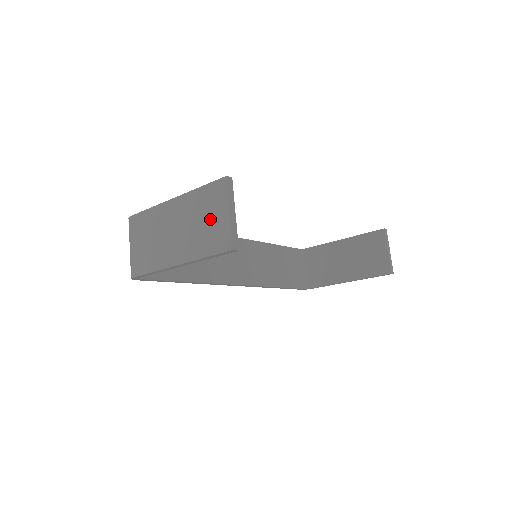
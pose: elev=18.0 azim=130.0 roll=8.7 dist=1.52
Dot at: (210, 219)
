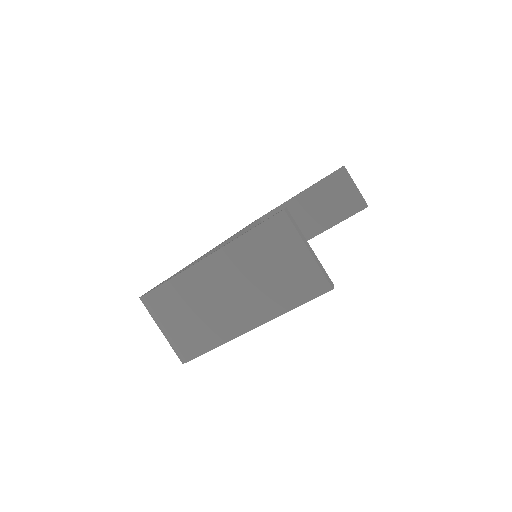
Dot at: (281, 265)
